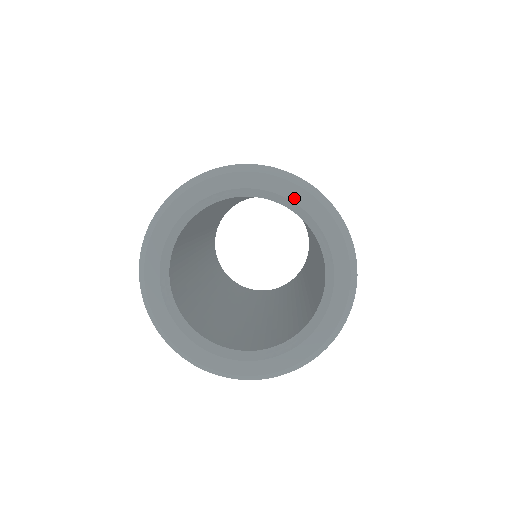
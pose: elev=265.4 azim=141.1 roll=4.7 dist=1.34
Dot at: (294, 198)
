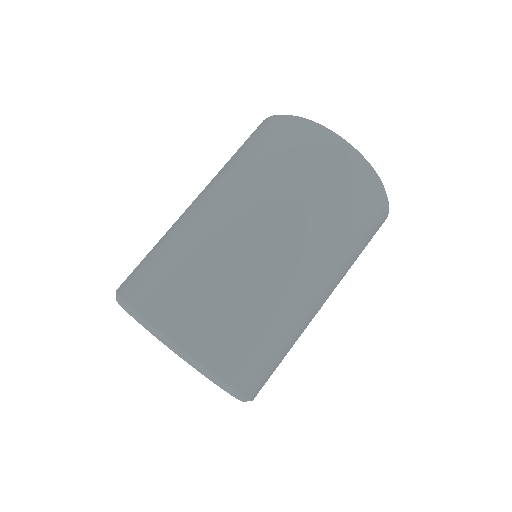
Dot at: occluded
